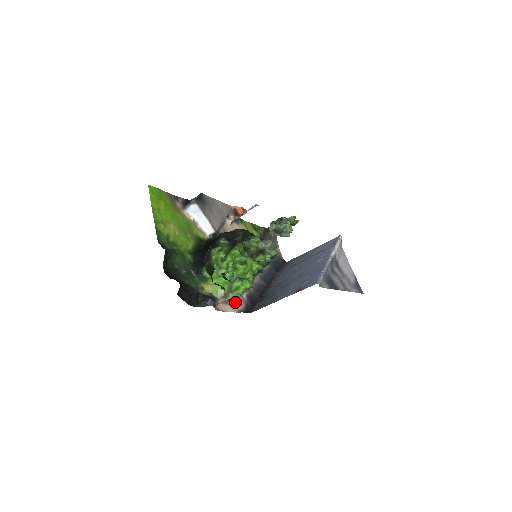
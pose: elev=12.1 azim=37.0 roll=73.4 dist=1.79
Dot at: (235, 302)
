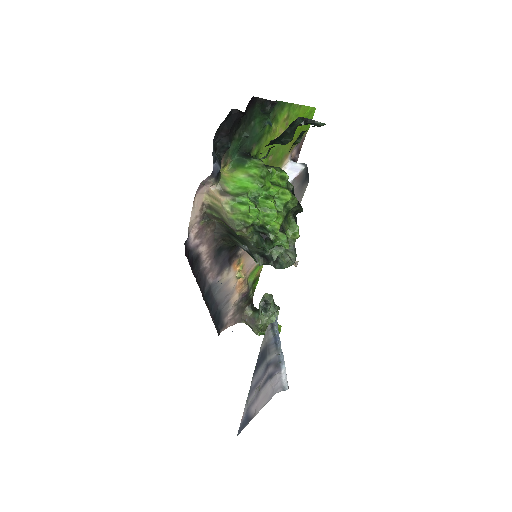
Dot at: (199, 227)
